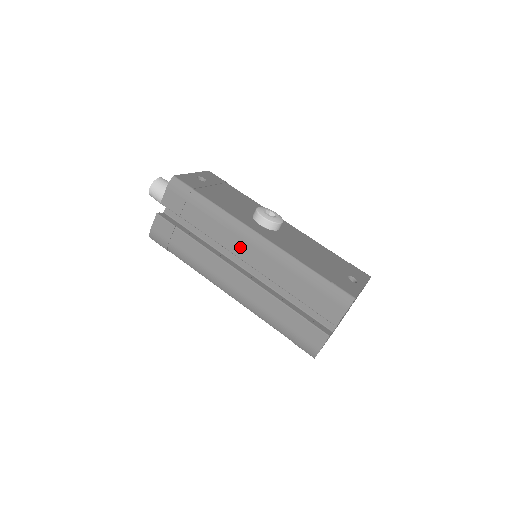
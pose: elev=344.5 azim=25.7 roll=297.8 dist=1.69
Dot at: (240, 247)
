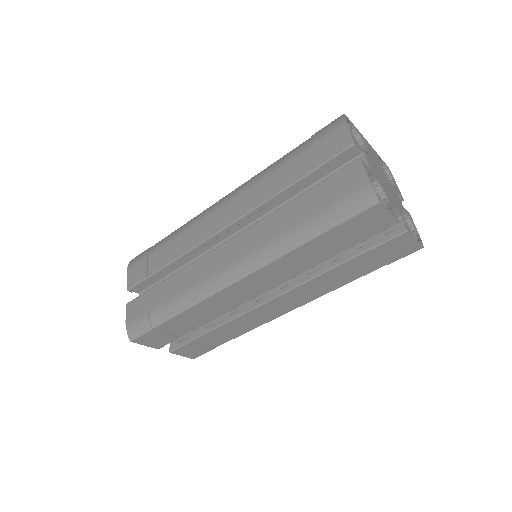
Dot at: (213, 223)
